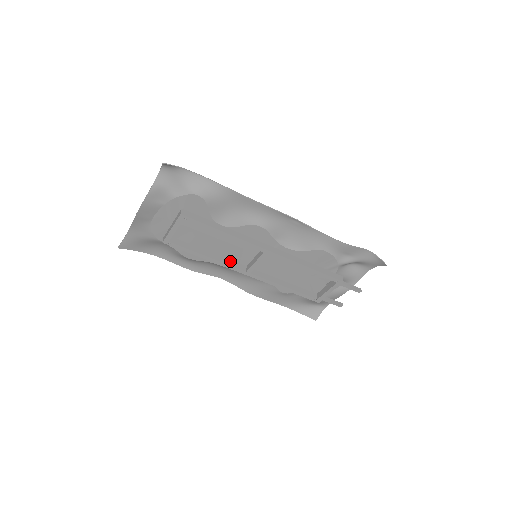
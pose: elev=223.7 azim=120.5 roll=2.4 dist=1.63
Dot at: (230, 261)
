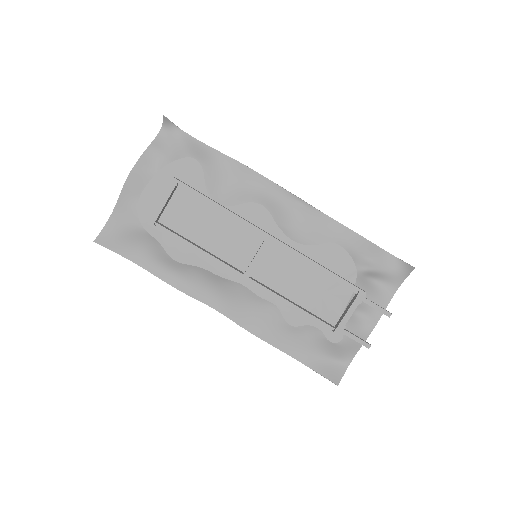
Dot at: (225, 262)
